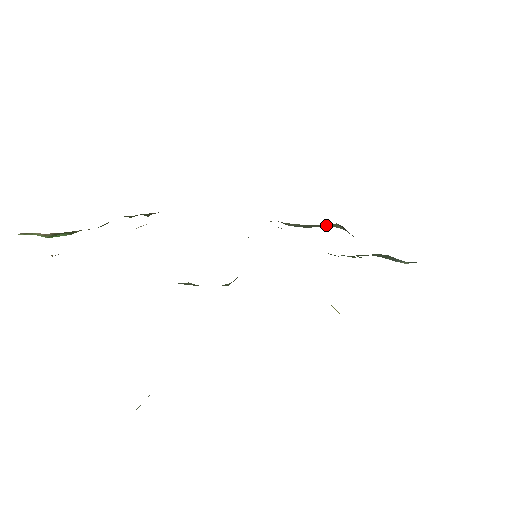
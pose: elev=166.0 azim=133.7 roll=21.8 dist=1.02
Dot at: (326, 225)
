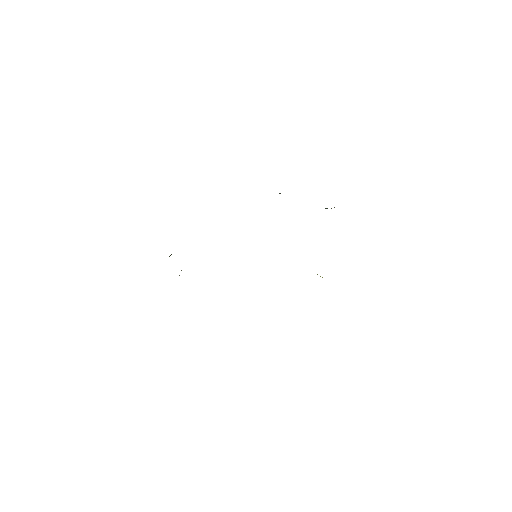
Dot at: occluded
